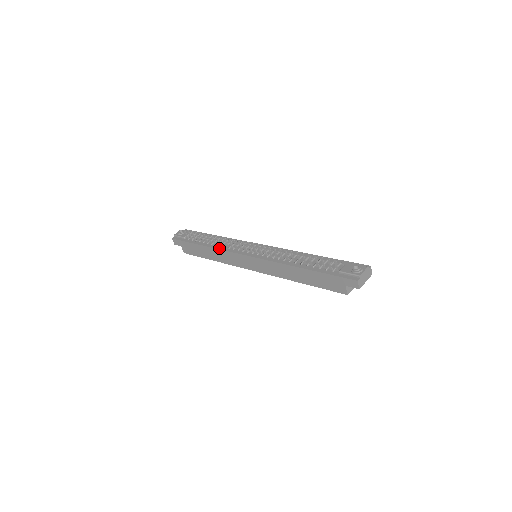
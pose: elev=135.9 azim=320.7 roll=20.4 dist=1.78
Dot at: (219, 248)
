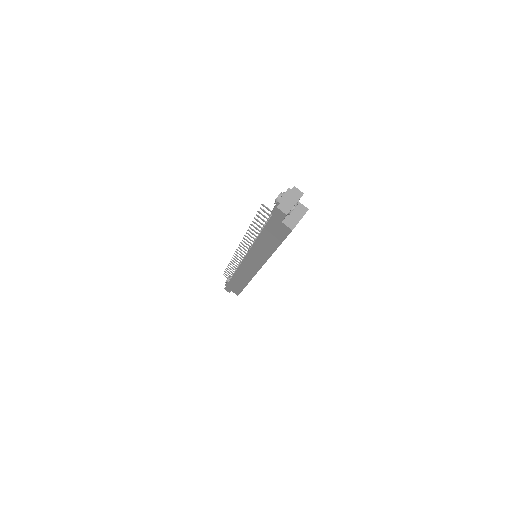
Dot at: (236, 270)
